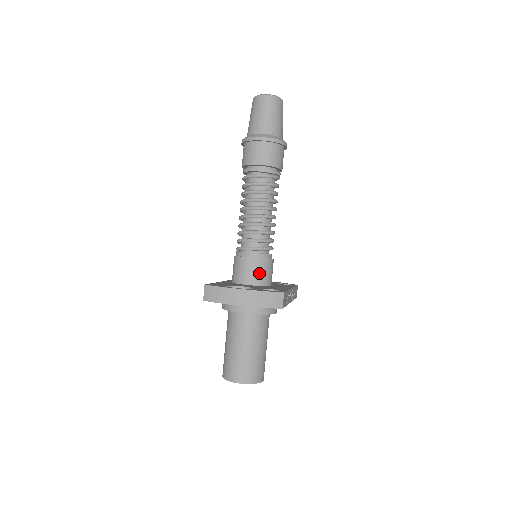
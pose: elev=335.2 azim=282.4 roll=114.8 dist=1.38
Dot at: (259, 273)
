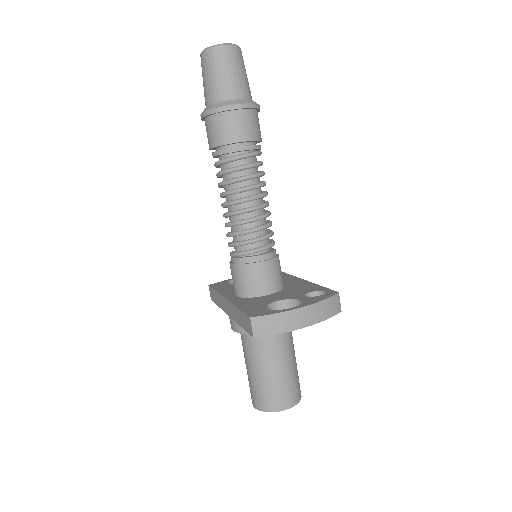
Dot at: (276, 276)
